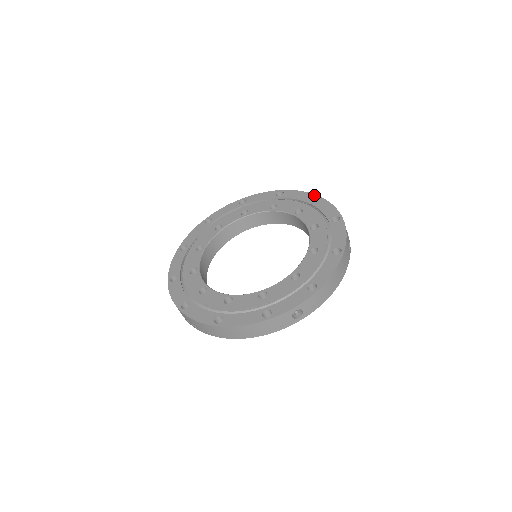
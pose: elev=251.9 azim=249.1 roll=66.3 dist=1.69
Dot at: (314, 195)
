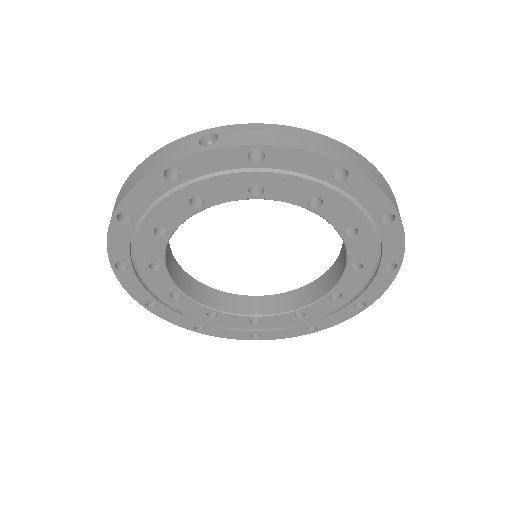
Dot at: (394, 212)
